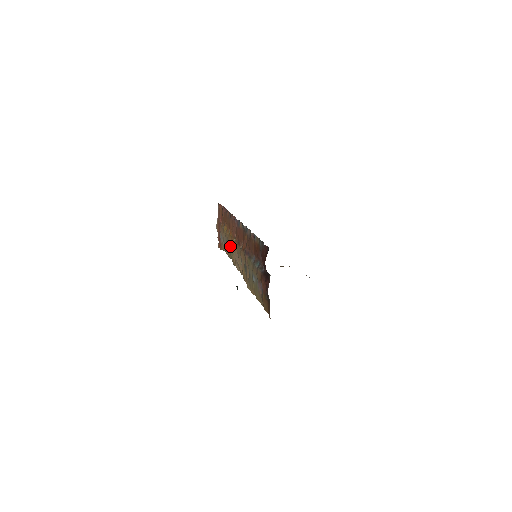
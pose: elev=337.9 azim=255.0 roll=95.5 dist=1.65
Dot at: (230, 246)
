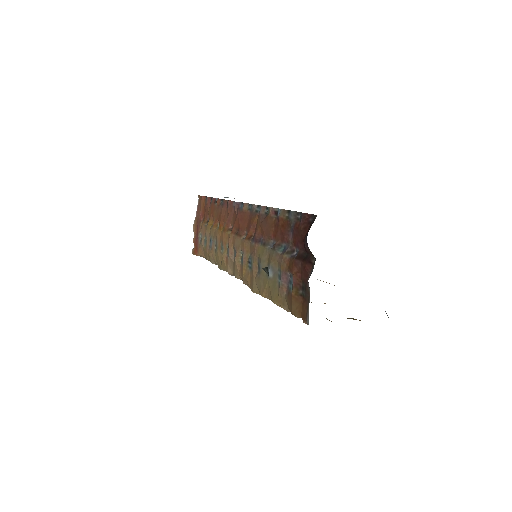
Dot at: (218, 243)
